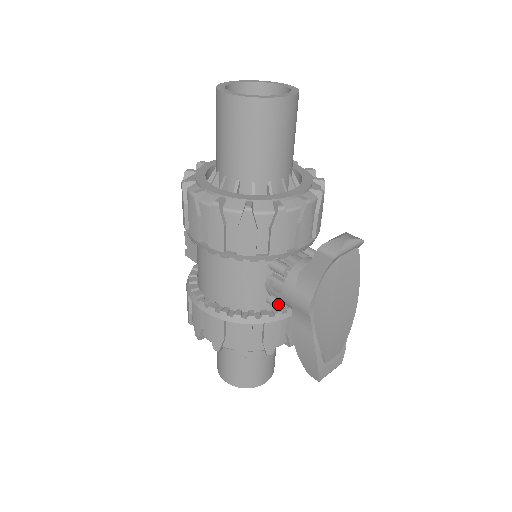
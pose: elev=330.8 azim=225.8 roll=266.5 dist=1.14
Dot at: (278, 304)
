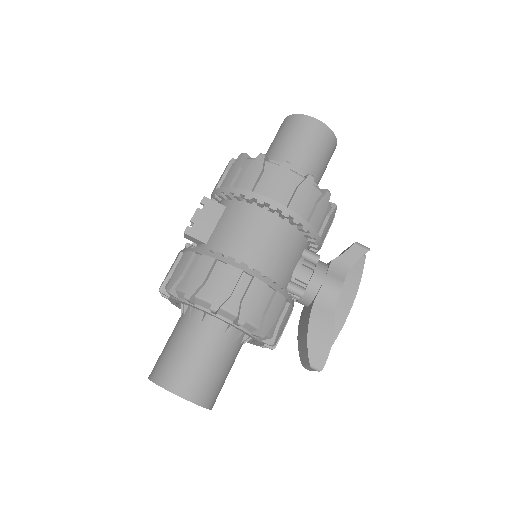
Dot at: (302, 288)
